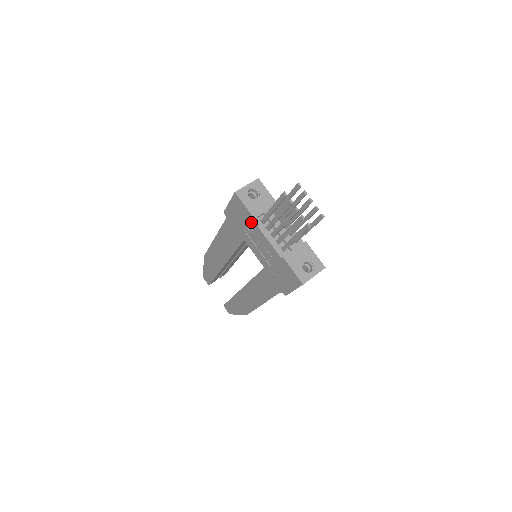
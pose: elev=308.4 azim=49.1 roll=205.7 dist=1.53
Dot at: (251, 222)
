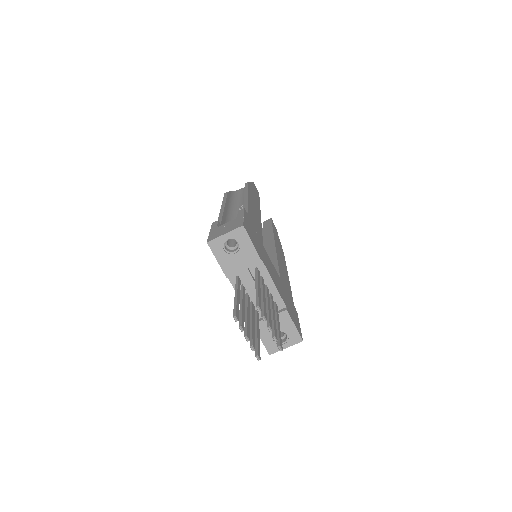
Dot at: occluded
